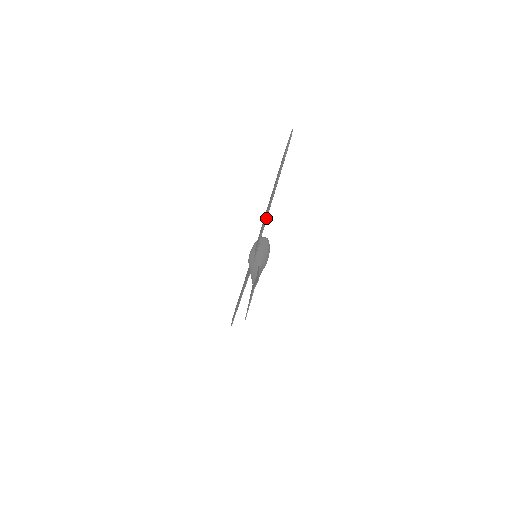
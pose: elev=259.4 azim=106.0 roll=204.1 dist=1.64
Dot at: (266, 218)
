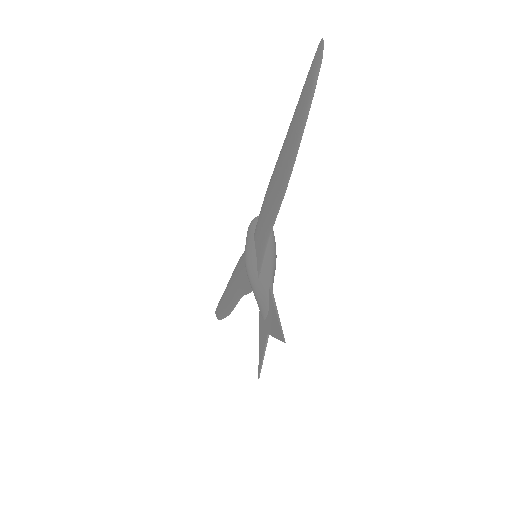
Dot at: (277, 213)
